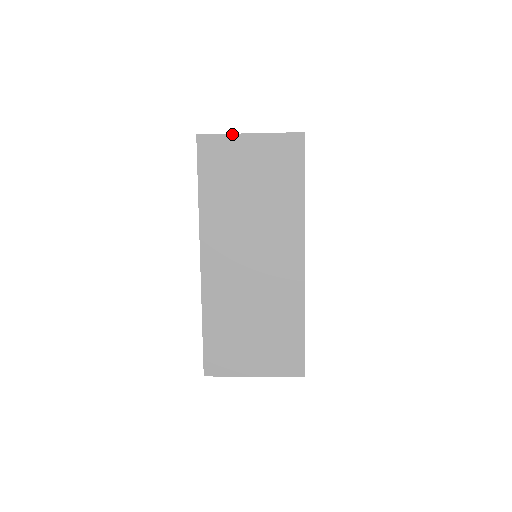
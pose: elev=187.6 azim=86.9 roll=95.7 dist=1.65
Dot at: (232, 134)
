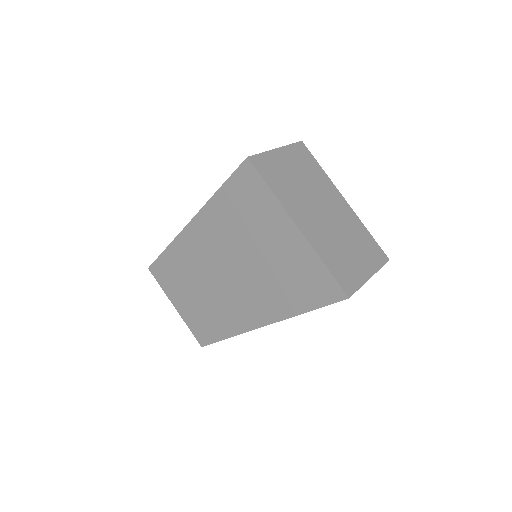
Dot at: occluded
